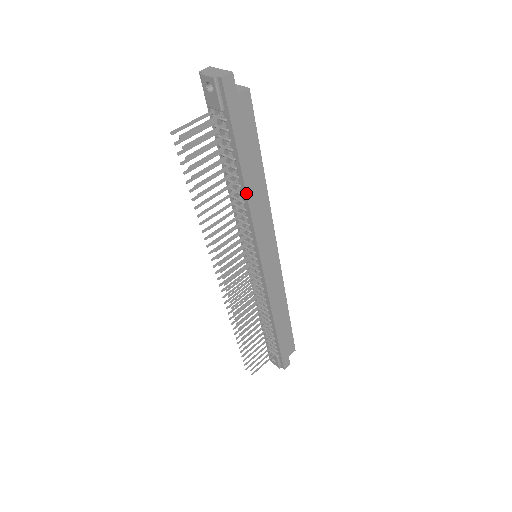
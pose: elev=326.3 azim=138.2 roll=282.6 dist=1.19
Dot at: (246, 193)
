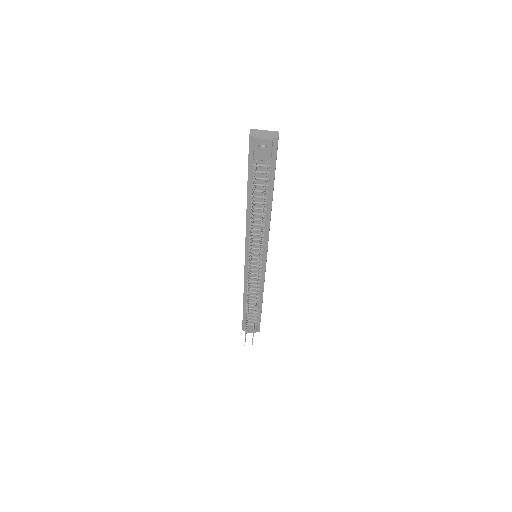
Dot at: occluded
